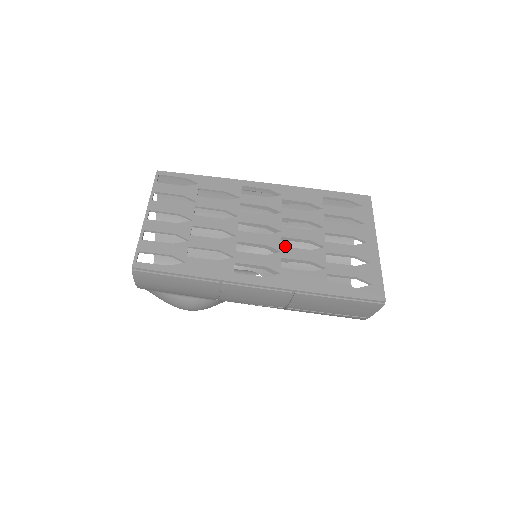
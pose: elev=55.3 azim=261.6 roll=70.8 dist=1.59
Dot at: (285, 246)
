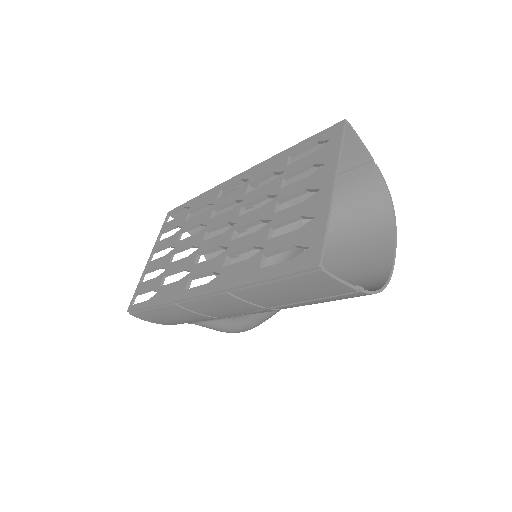
Dot at: occluded
